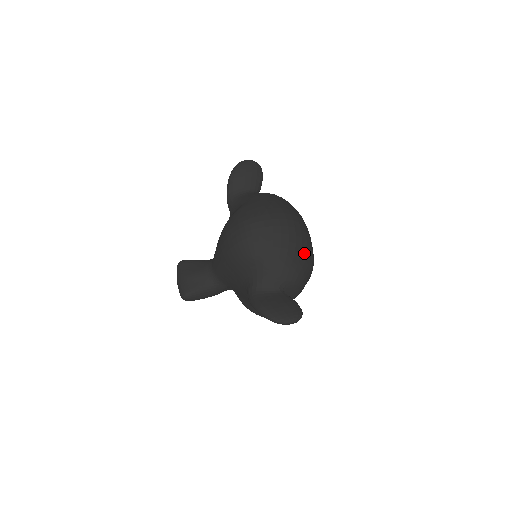
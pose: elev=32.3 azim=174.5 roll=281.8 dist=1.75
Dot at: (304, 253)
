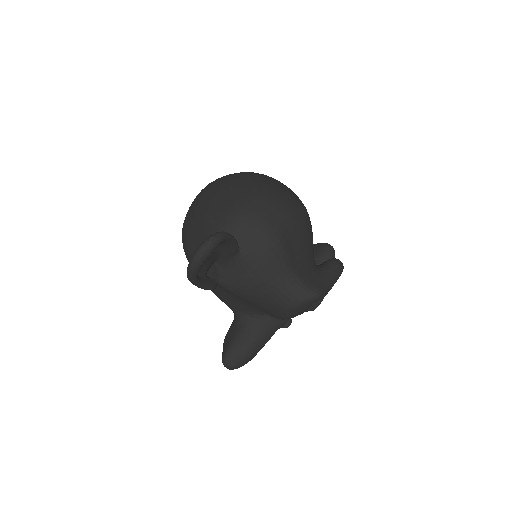
Dot at: (236, 189)
